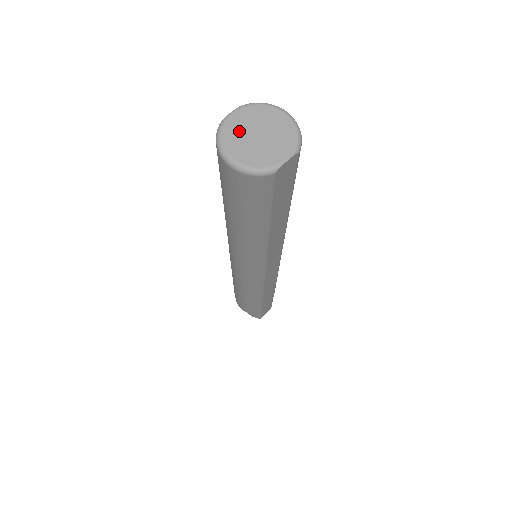
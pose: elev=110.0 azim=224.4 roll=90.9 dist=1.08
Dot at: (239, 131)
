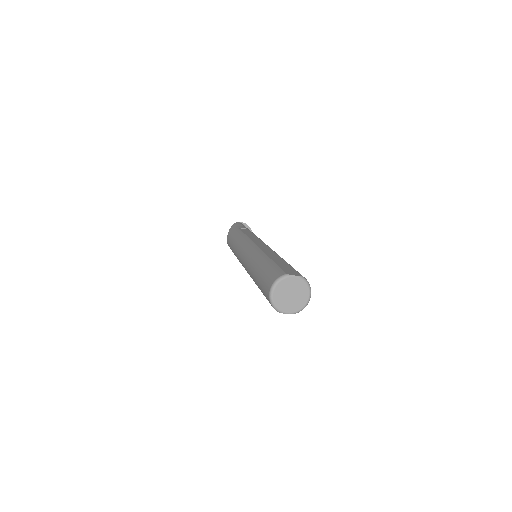
Dot at: (288, 286)
